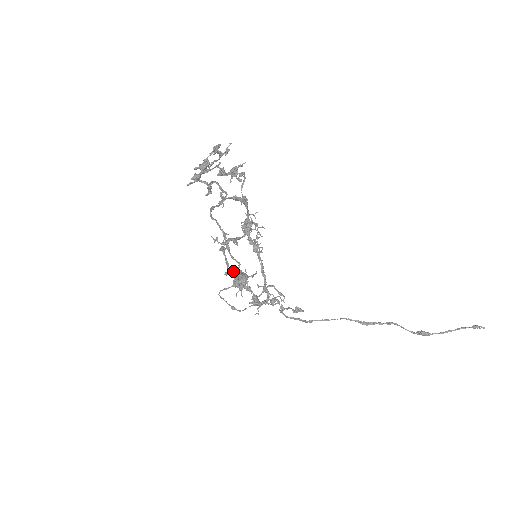
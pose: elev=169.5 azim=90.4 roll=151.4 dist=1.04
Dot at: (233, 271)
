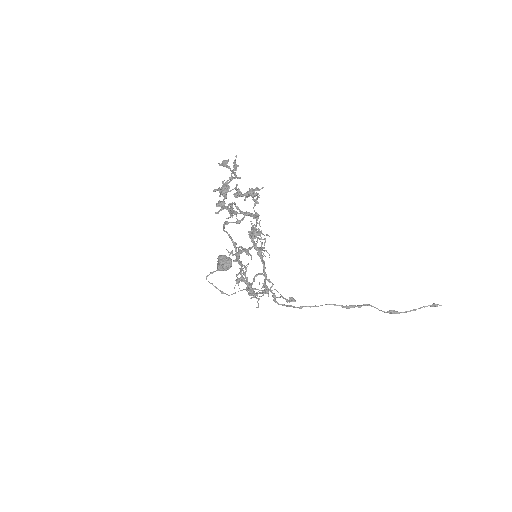
Dot at: (251, 283)
